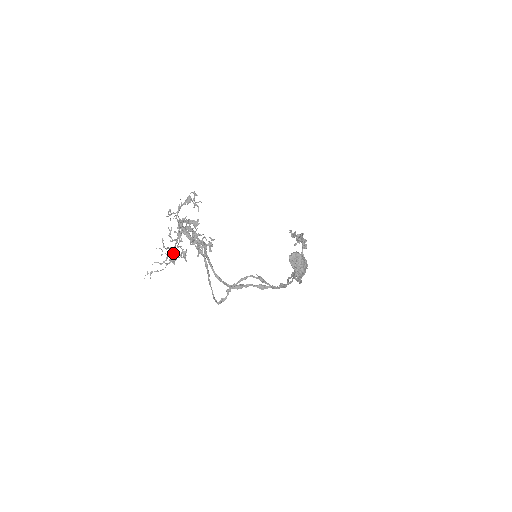
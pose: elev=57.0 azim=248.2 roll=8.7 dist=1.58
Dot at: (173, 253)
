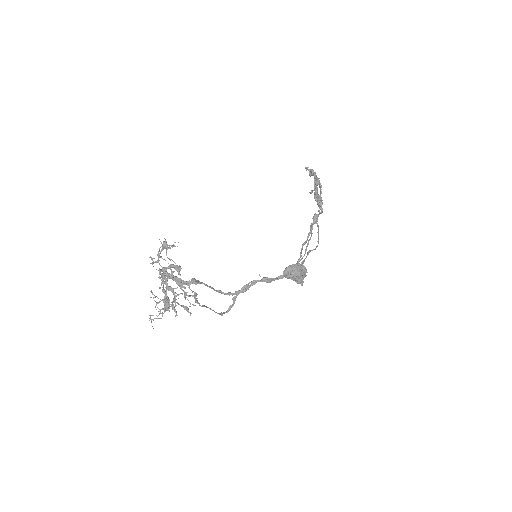
Dot at: occluded
